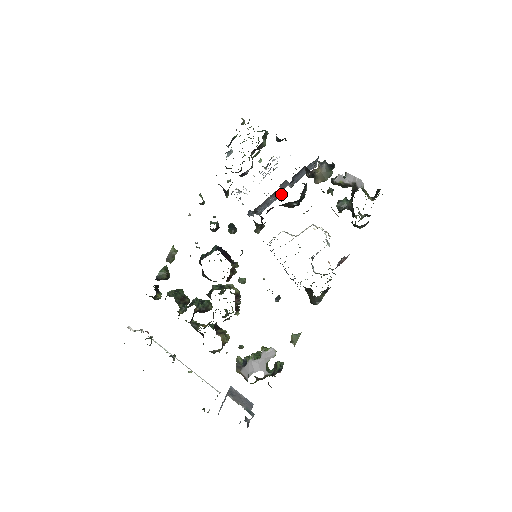
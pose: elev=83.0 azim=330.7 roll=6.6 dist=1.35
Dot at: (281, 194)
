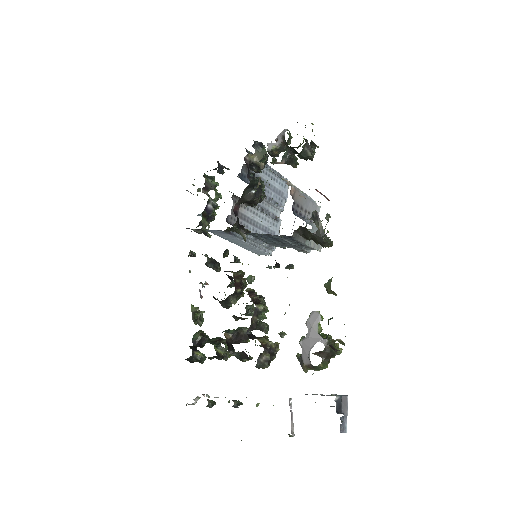
Dot at: (267, 213)
